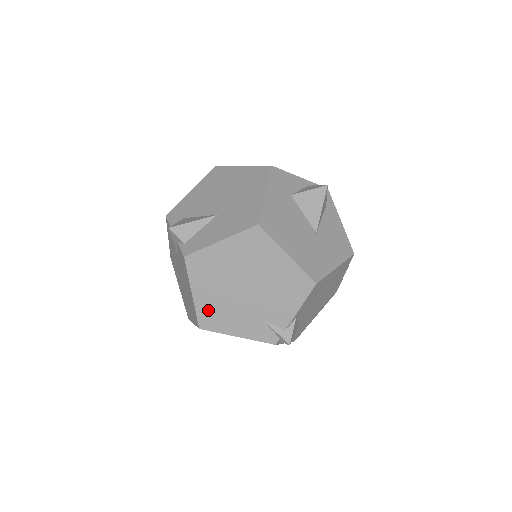
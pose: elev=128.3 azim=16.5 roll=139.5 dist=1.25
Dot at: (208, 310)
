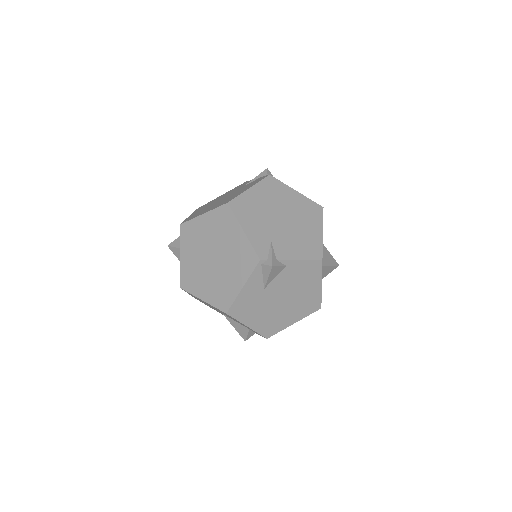
Dot at: (247, 202)
